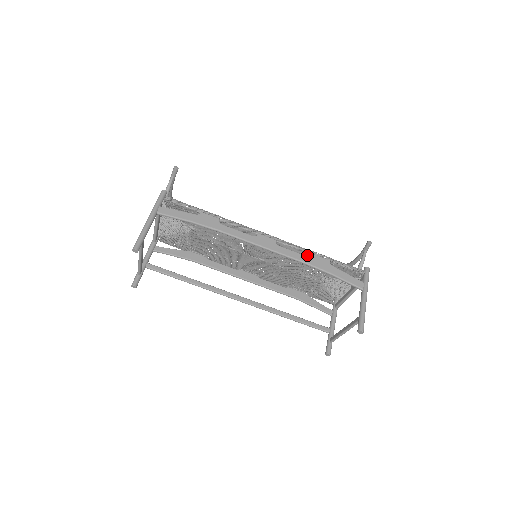
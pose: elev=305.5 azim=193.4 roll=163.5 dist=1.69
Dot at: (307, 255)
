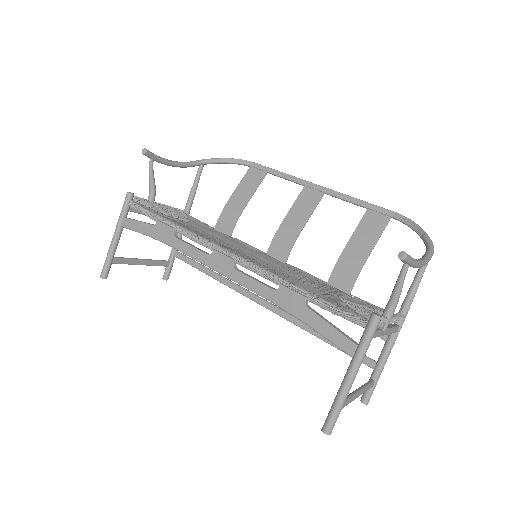
Dot at: (277, 283)
